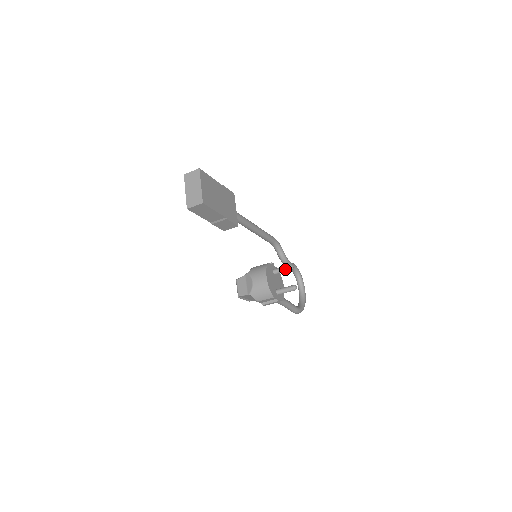
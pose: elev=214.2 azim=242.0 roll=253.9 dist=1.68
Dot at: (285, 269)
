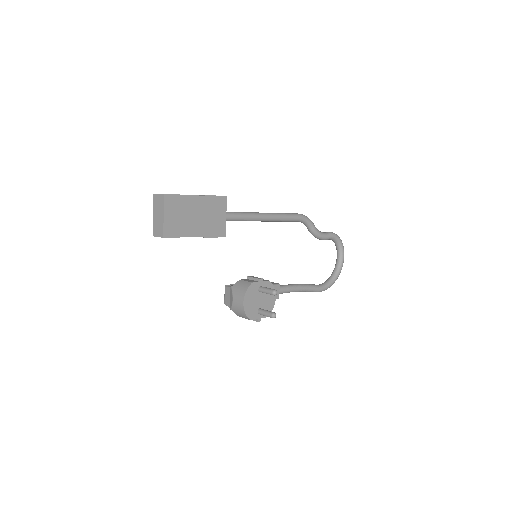
Dot at: (268, 293)
